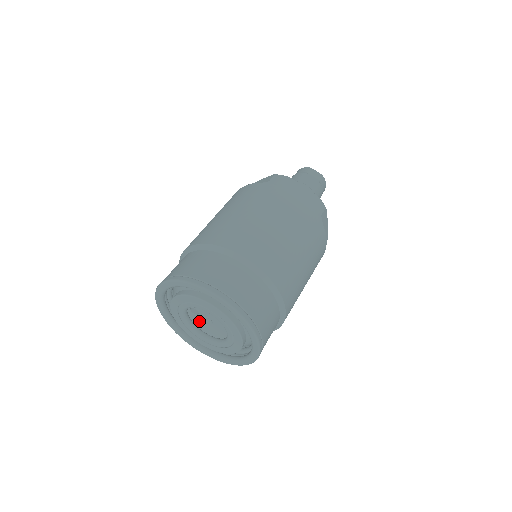
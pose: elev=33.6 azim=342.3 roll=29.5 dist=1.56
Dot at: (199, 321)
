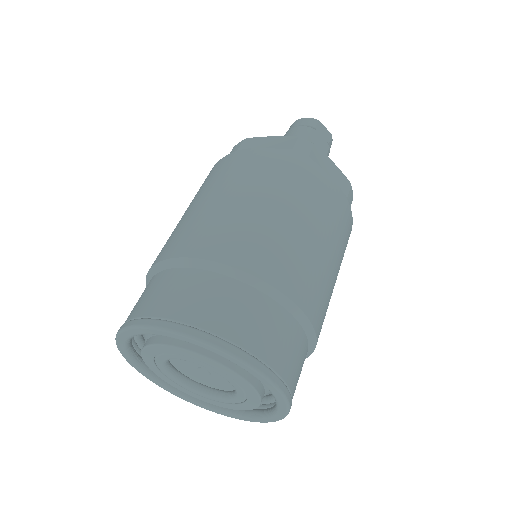
Dot at: (184, 366)
